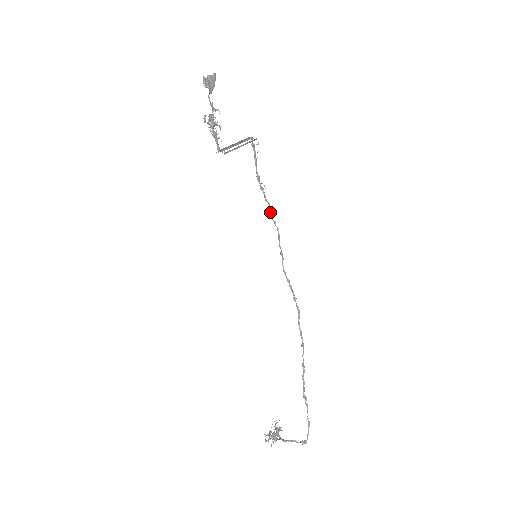
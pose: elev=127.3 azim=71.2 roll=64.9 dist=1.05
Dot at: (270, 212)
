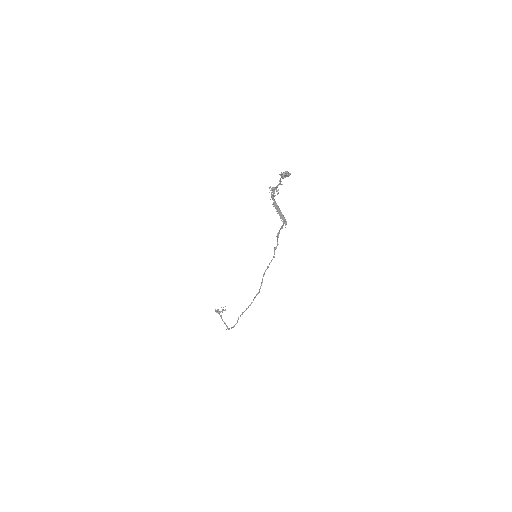
Dot at: (275, 248)
